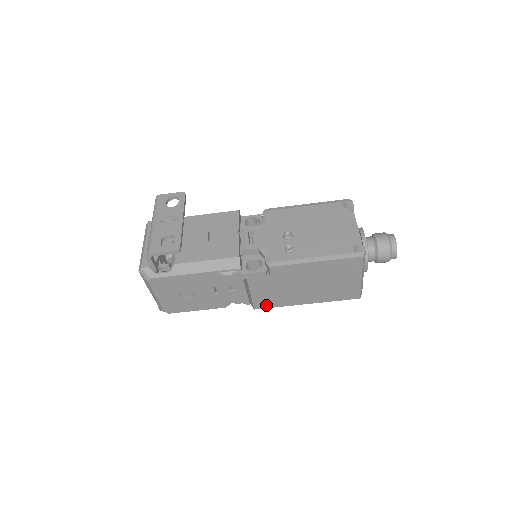
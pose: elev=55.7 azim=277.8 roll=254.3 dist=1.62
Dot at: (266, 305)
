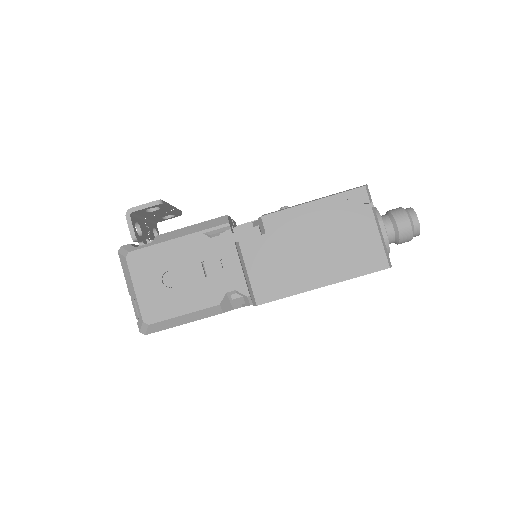
Dot at: (270, 295)
